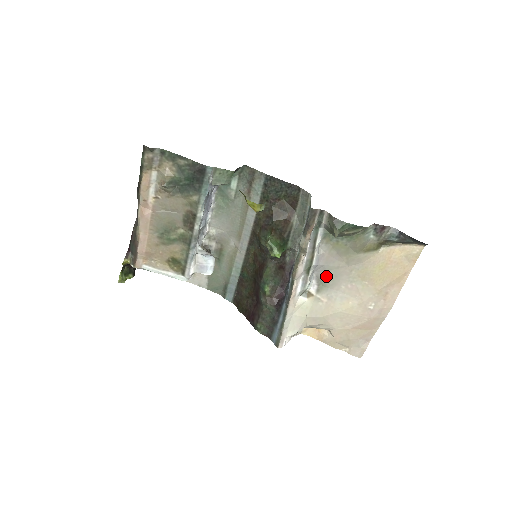
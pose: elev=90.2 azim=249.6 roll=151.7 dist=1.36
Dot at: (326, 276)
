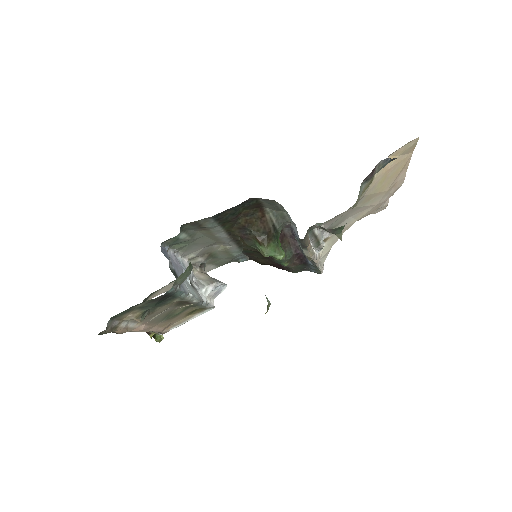
Dot at: (333, 225)
